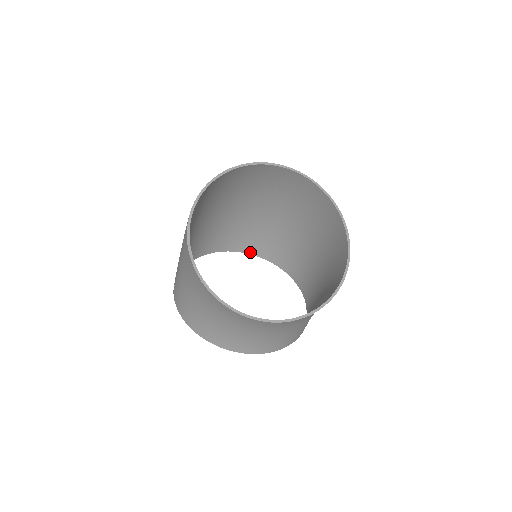
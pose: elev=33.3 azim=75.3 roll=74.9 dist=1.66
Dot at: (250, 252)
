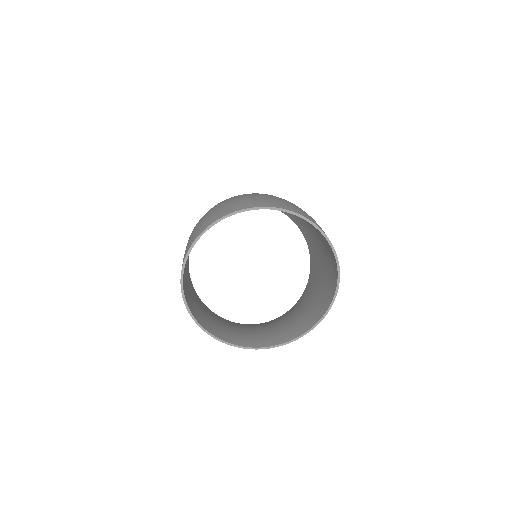
Dot at: occluded
